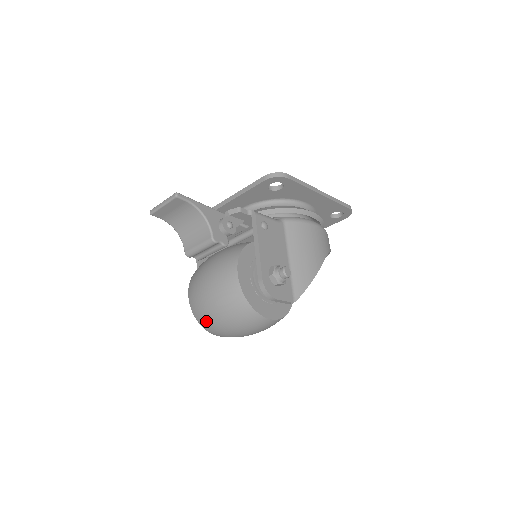
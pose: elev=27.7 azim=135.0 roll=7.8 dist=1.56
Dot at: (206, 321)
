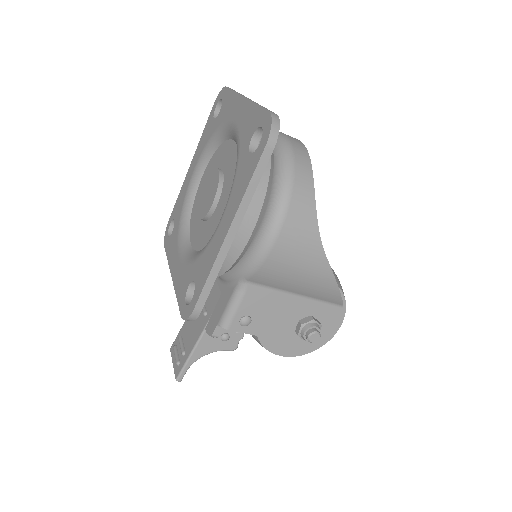
Dot at: occluded
